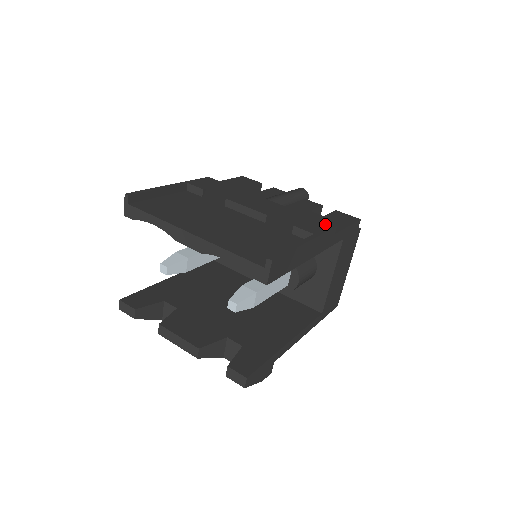
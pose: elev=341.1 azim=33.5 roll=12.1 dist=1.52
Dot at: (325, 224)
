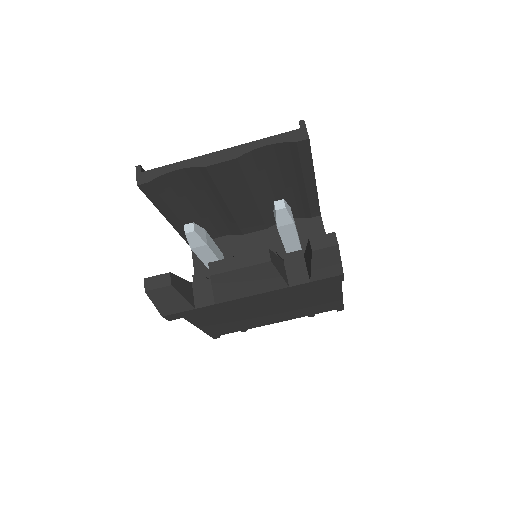
Dot at: occluded
